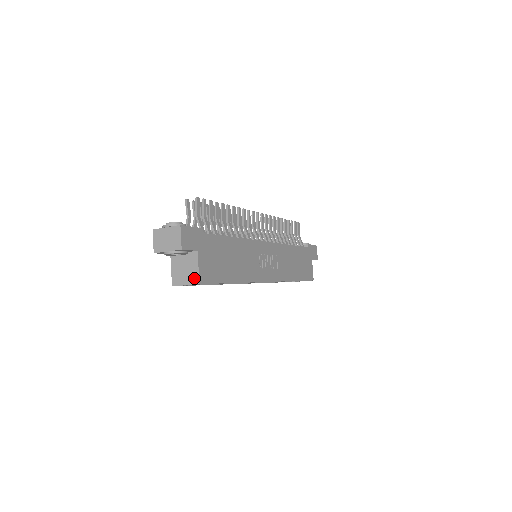
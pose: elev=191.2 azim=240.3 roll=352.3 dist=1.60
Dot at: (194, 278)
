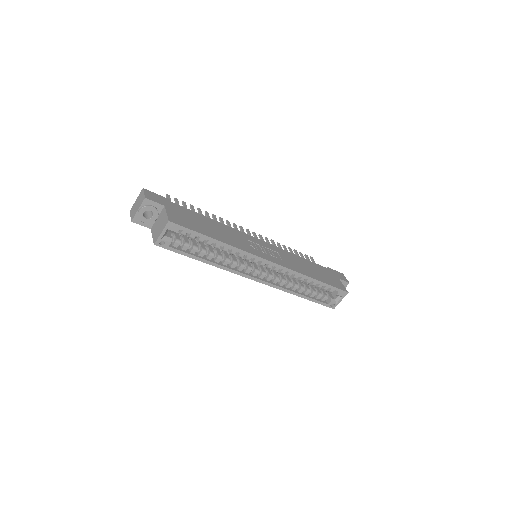
Dot at: (165, 222)
